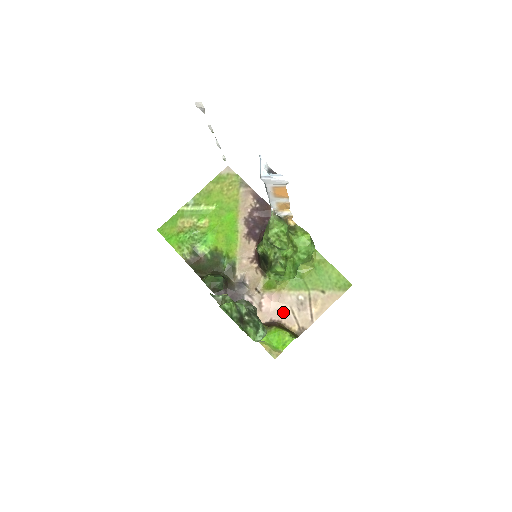
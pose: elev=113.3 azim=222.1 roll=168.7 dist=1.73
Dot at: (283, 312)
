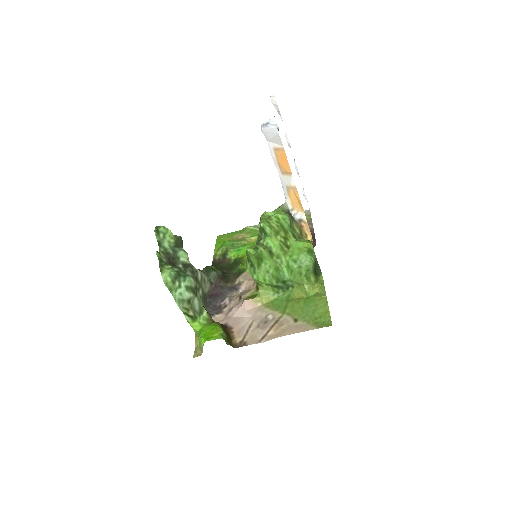
Dot at: (242, 322)
